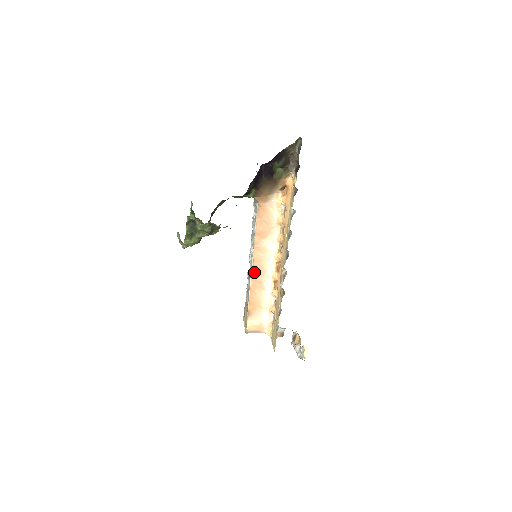
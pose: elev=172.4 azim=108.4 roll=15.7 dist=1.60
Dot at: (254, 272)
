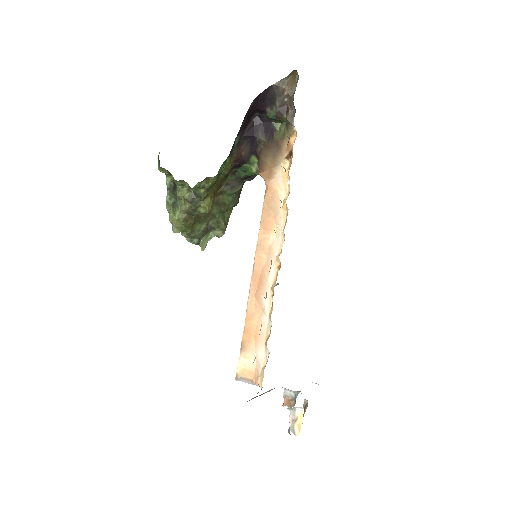
Dot at: (254, 282)
